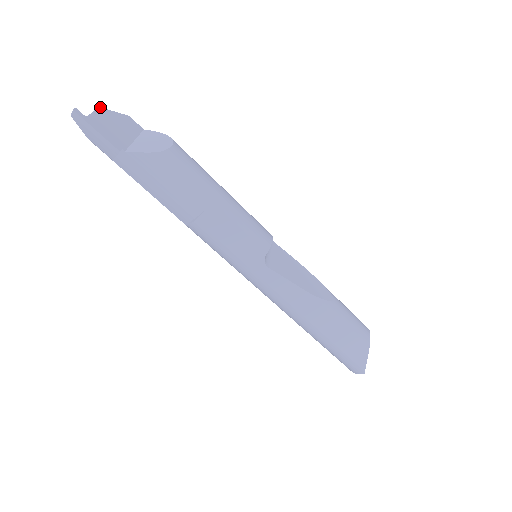
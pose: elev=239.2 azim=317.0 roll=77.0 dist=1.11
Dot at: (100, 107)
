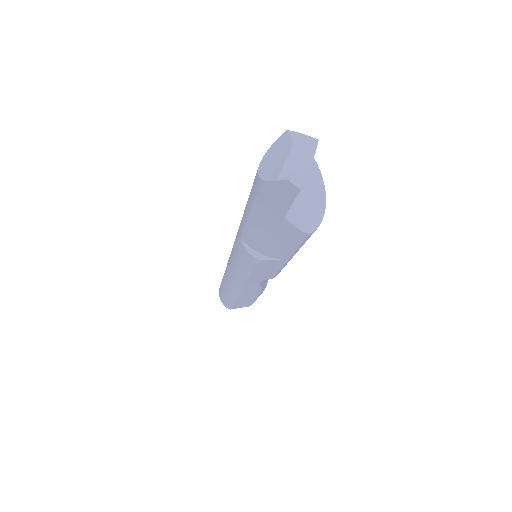
Dot at: occluded
